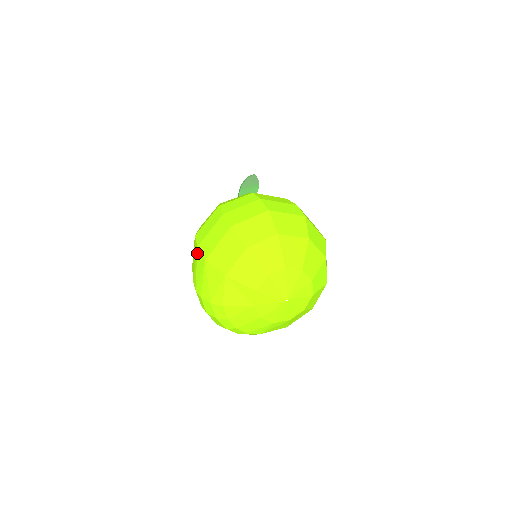
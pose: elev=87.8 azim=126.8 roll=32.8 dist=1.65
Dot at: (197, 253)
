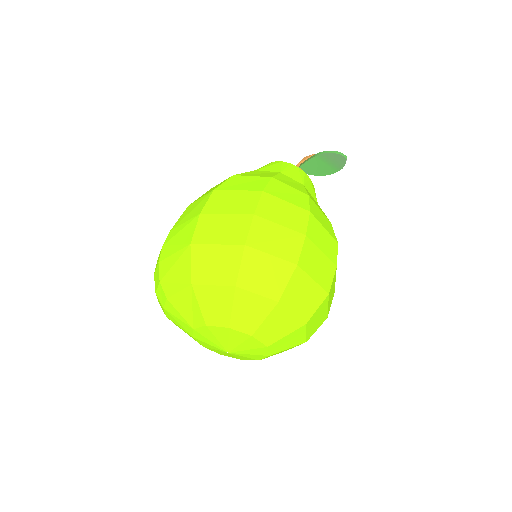
Dot at: (194, 219)
